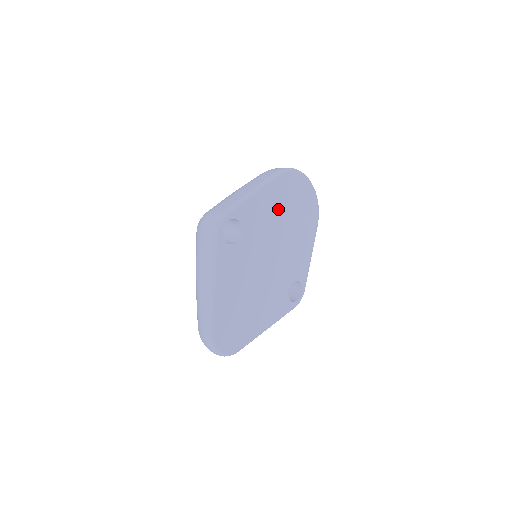
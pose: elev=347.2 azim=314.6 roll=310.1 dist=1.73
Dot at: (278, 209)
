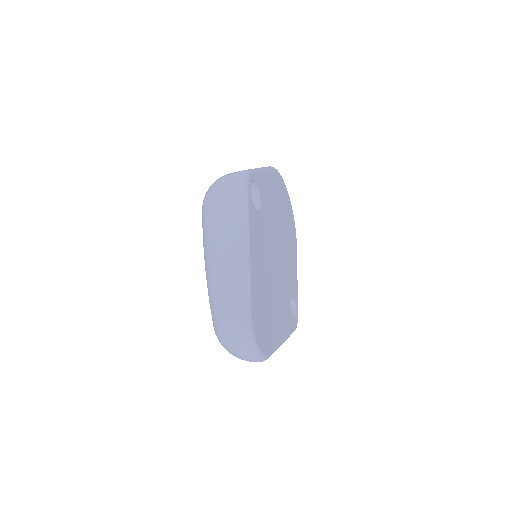
Dot at: (277, 203)
